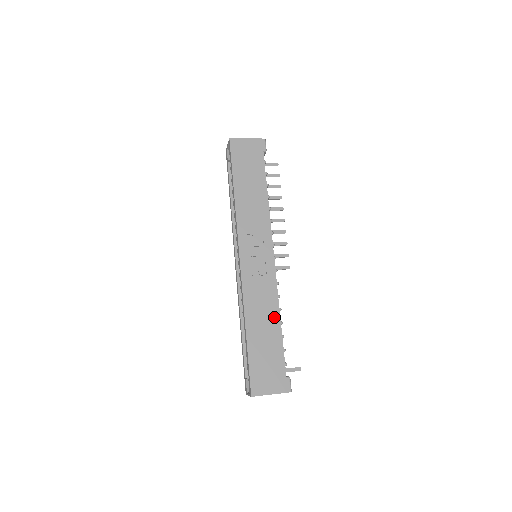
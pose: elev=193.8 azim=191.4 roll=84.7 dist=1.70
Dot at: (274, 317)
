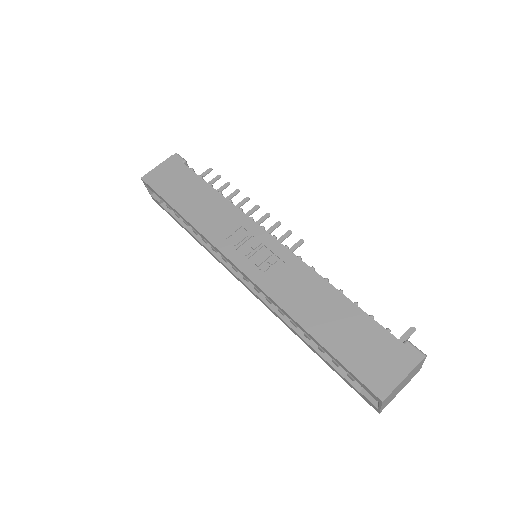
Dot at: (326, 292)
